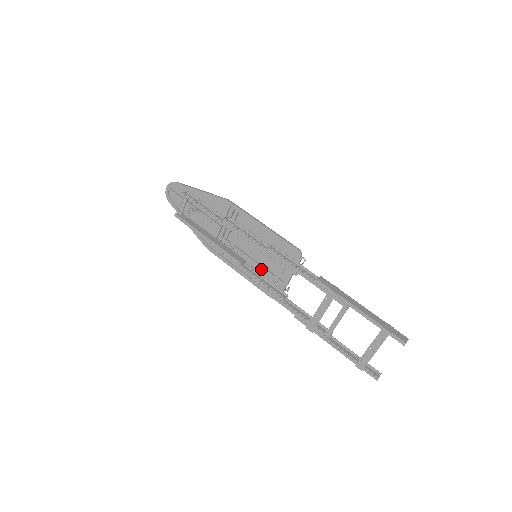
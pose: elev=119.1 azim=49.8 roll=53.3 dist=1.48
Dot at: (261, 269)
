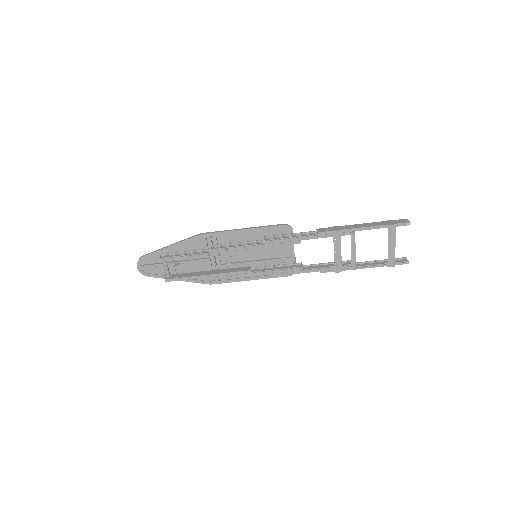
Dot at: (265, 263)
